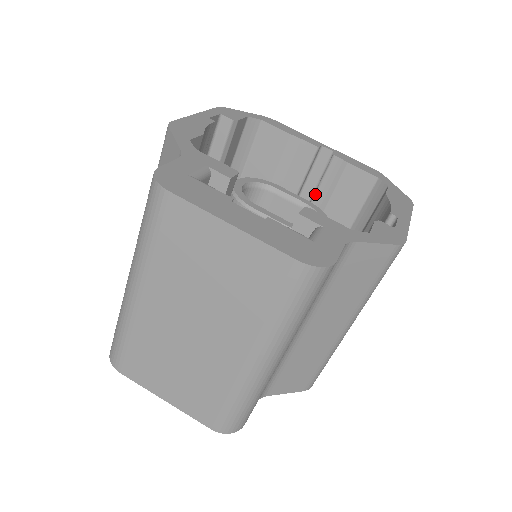
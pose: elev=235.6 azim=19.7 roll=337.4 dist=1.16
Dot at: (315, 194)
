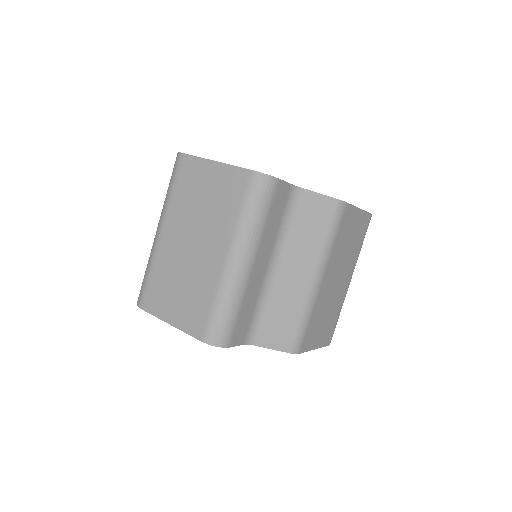
Dot at: occluded
